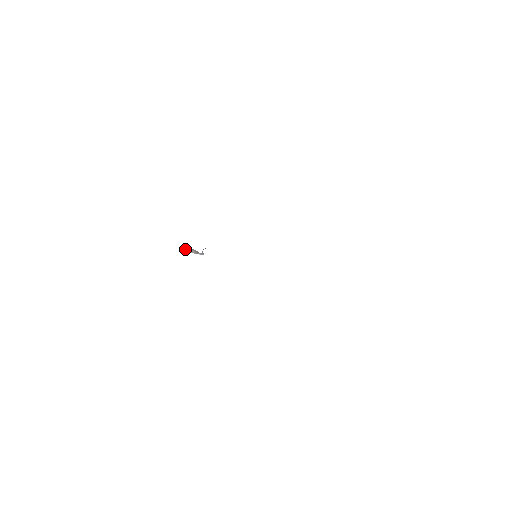
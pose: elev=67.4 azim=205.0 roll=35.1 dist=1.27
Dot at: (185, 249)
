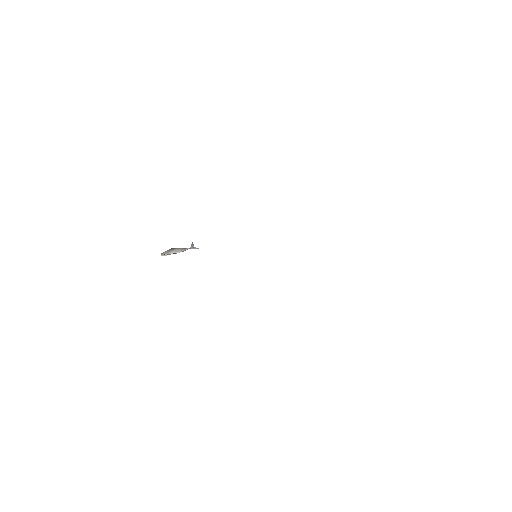
Dot at: (168, 251)
